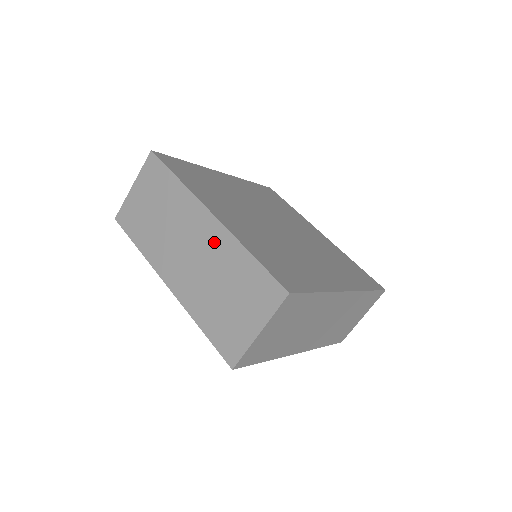
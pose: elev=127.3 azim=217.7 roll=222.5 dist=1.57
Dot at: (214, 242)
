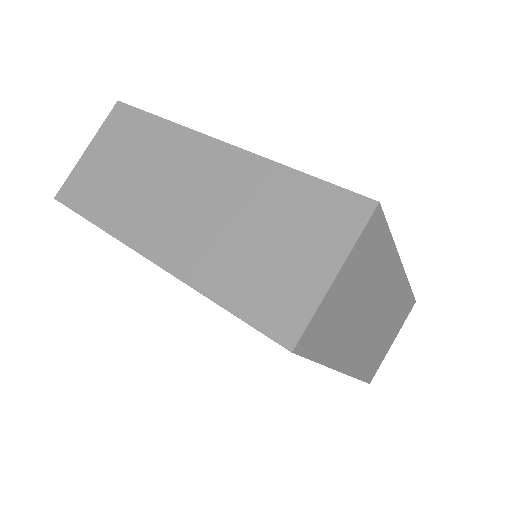
Dot at: (232, 175)
